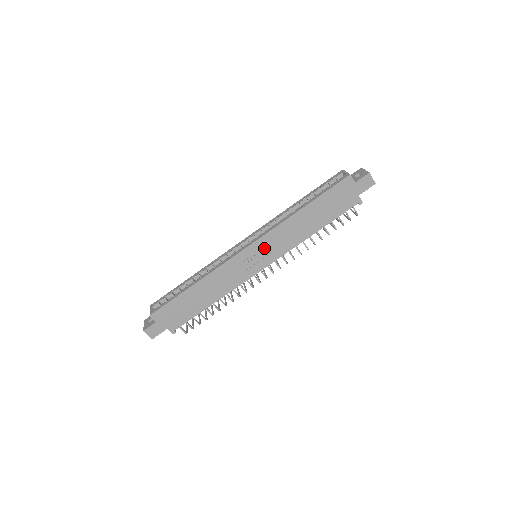
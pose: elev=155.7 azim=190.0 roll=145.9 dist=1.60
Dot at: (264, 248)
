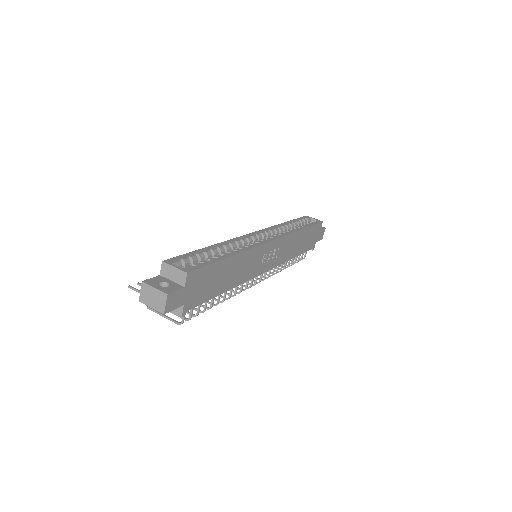
Dot at: (276, 250)
